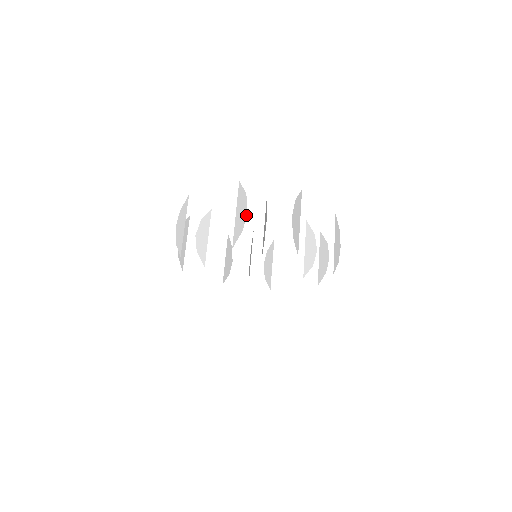
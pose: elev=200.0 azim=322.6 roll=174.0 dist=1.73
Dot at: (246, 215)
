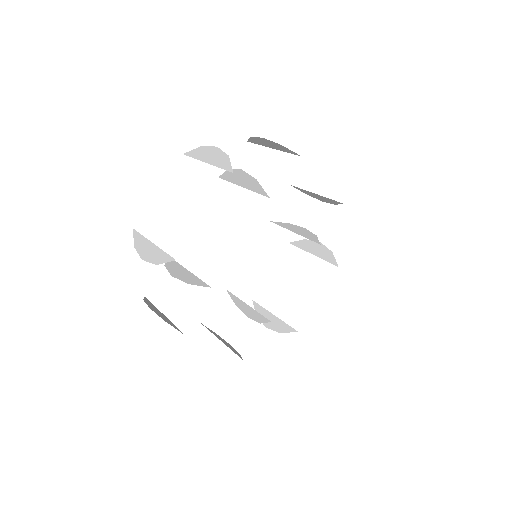
Dot at: (218, 148)
